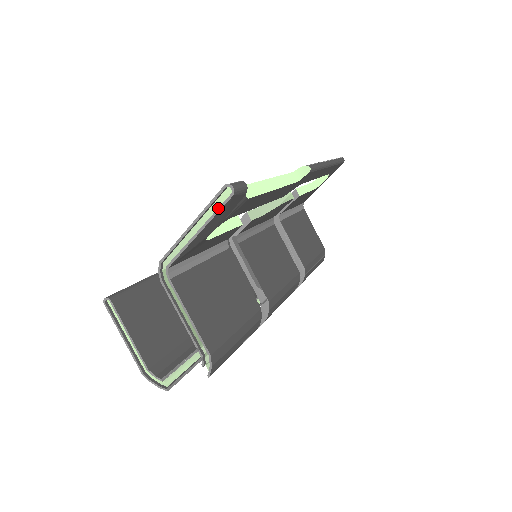
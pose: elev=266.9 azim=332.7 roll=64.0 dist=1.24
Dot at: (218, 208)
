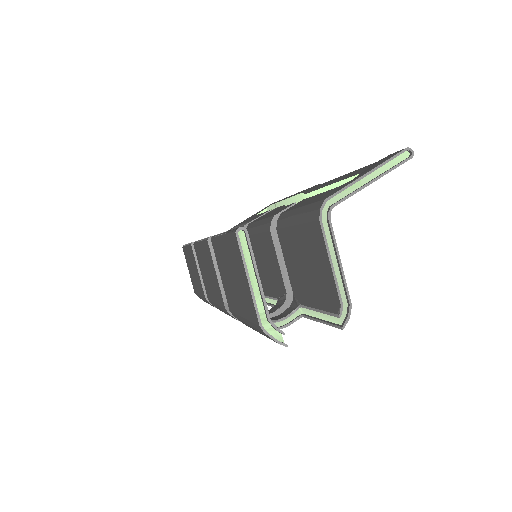
Dot at: (397, 165)
